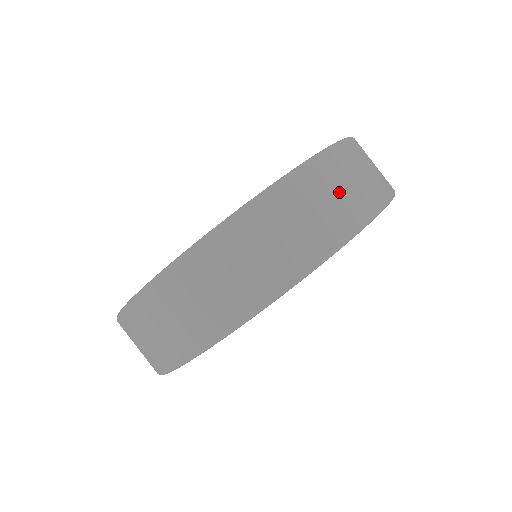
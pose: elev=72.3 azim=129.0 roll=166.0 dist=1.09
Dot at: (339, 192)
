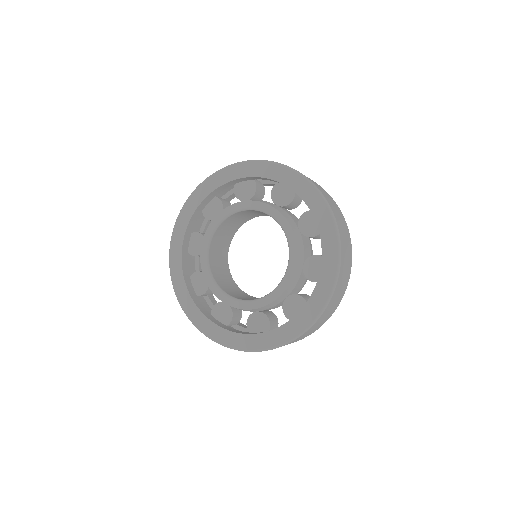
Dot at: (325, 318)
